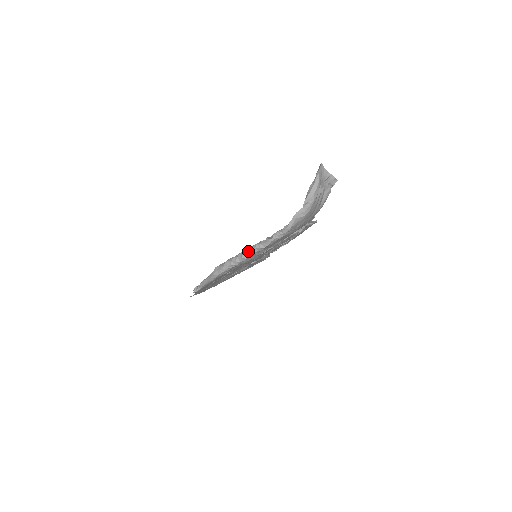
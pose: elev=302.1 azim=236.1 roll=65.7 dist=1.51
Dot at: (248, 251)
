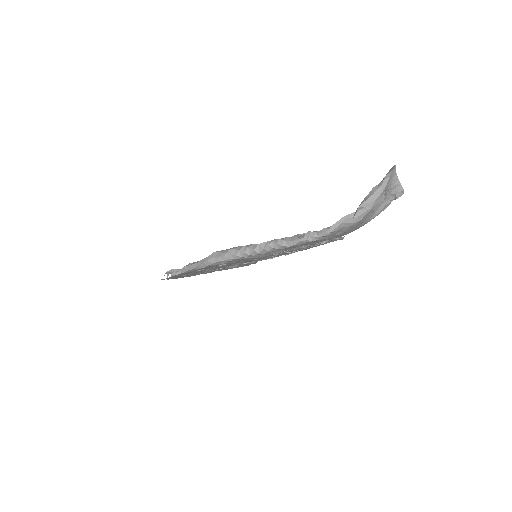
Dot at: (265, 244)
